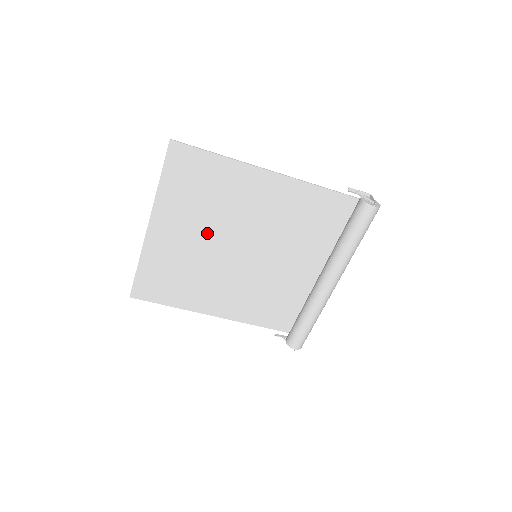
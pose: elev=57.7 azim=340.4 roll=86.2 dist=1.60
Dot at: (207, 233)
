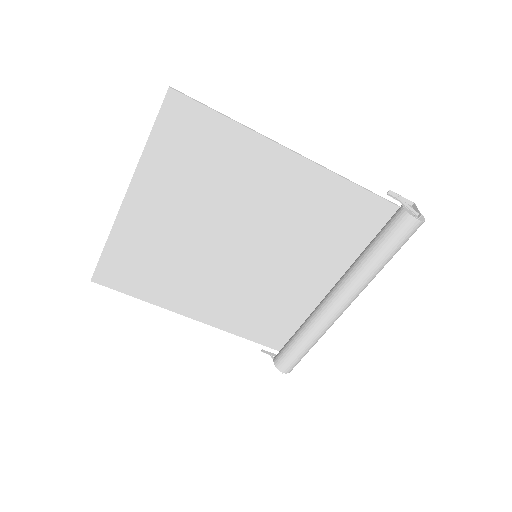
Dot at: (199, 218)
